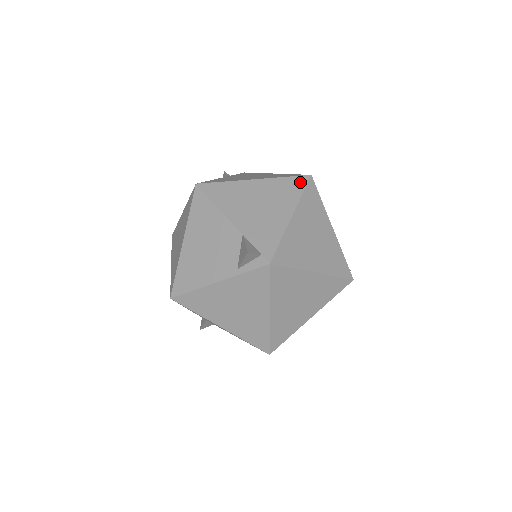
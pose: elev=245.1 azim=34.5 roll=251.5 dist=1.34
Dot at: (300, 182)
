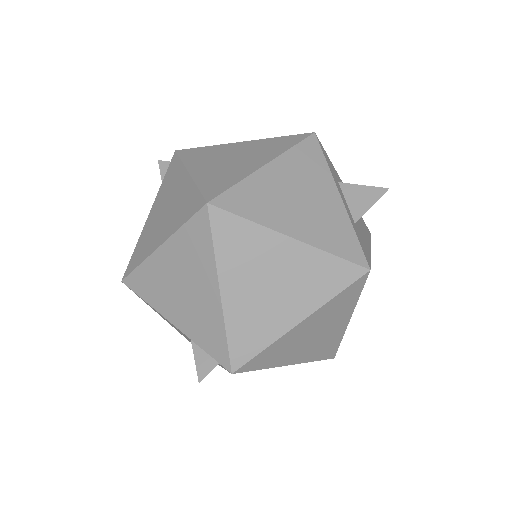
Dot at: (201, 226)
